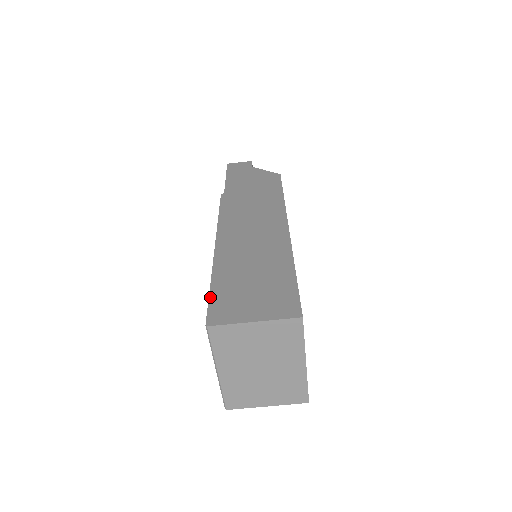
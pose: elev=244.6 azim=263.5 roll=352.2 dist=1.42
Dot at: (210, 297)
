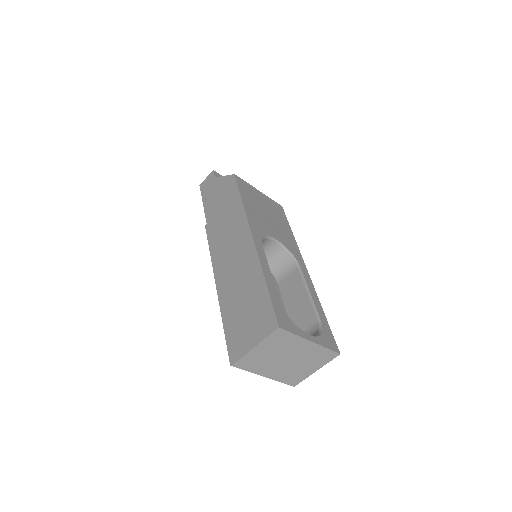
Dot at: (226, 339)
